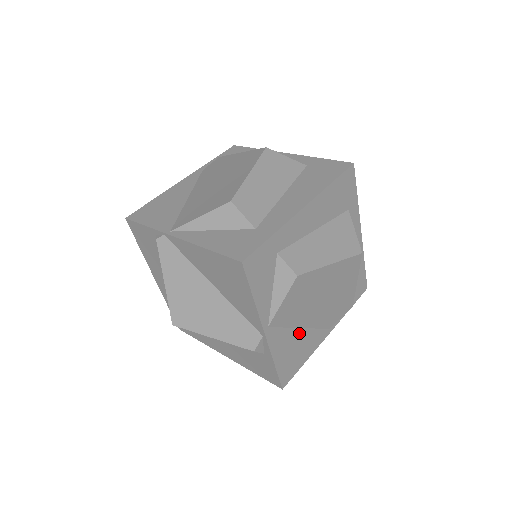
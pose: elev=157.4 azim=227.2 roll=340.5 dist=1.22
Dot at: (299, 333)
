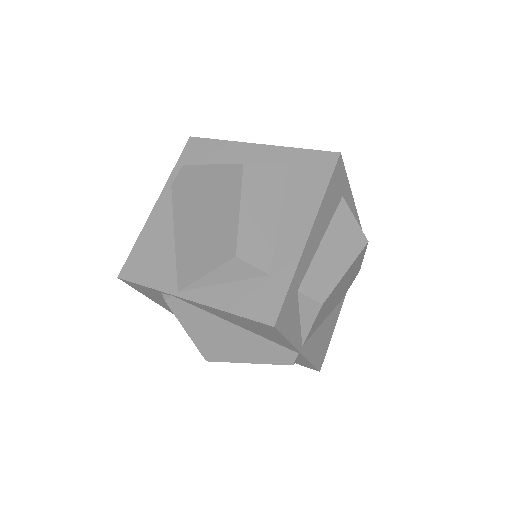
Dot at: (323, 325)
